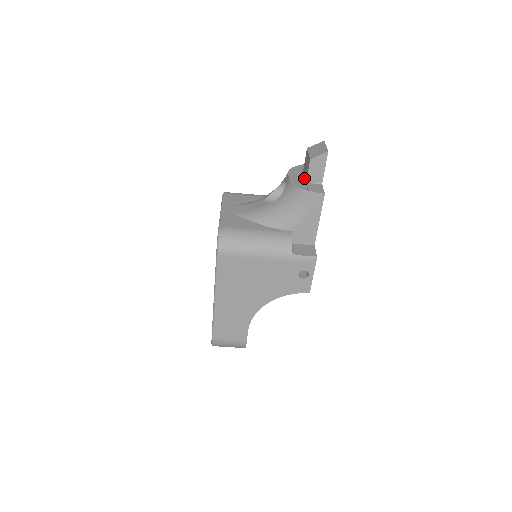
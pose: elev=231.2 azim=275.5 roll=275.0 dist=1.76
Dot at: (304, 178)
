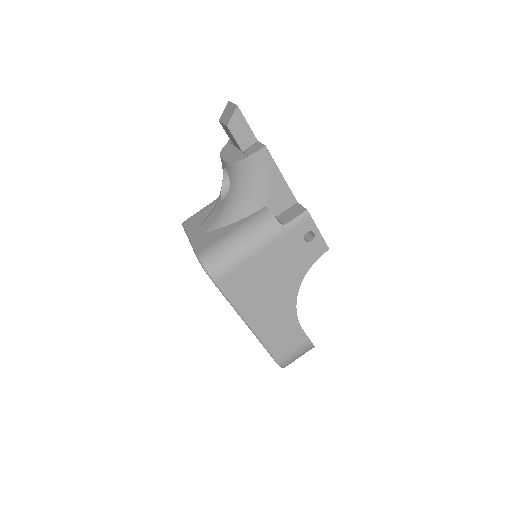
Dot at: (238, 149)
